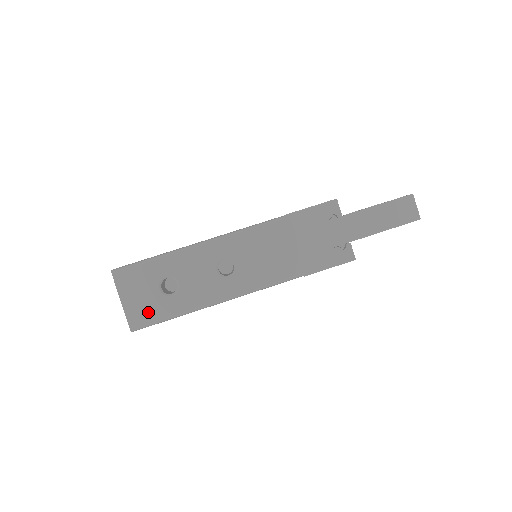
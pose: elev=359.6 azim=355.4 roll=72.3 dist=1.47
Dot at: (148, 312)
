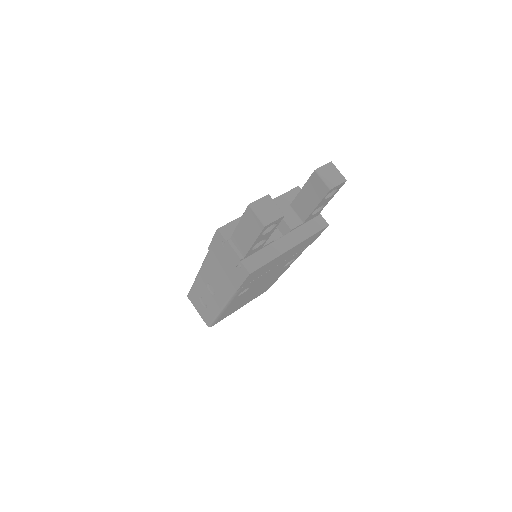
Dot at: (206, 317)
